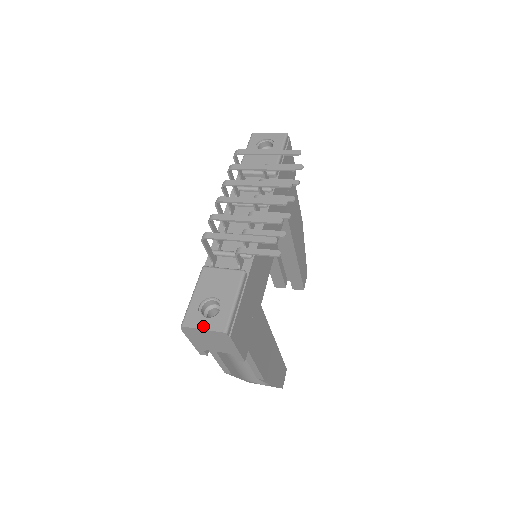
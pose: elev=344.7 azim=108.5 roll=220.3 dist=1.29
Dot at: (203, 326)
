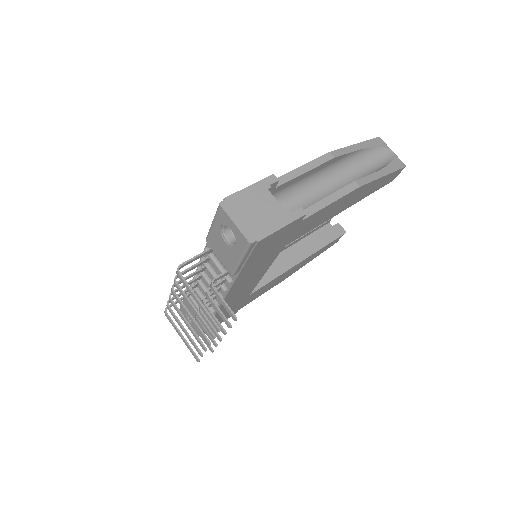
Dot at: occluded
